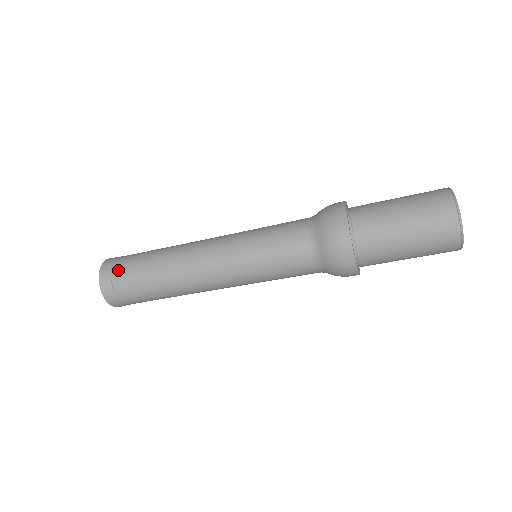
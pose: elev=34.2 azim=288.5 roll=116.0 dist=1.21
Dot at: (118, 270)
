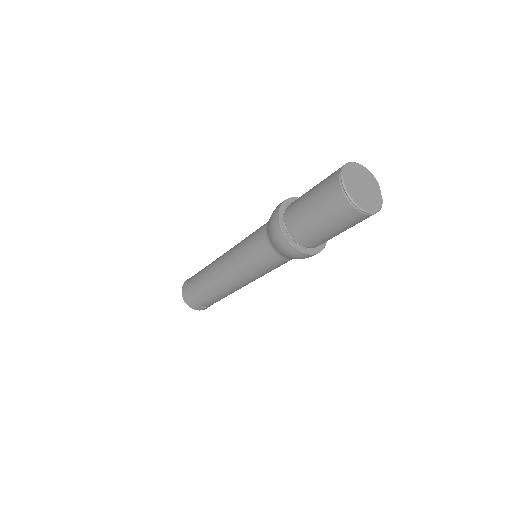
Dot at: (192, 297)
